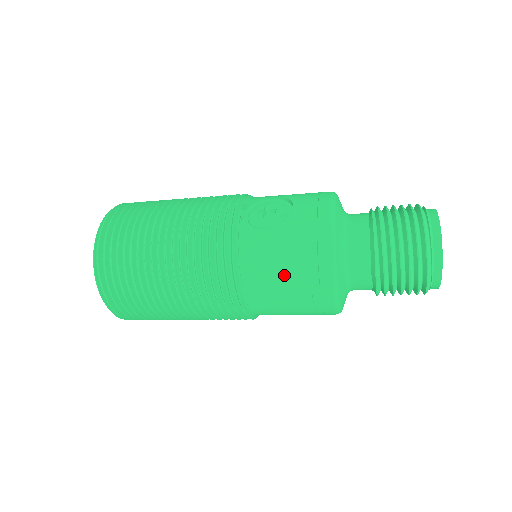
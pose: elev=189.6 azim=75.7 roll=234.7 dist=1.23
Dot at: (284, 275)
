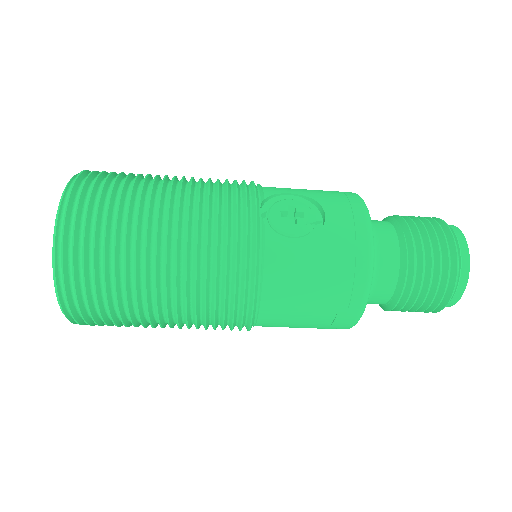
Dot at: (312, 295)
